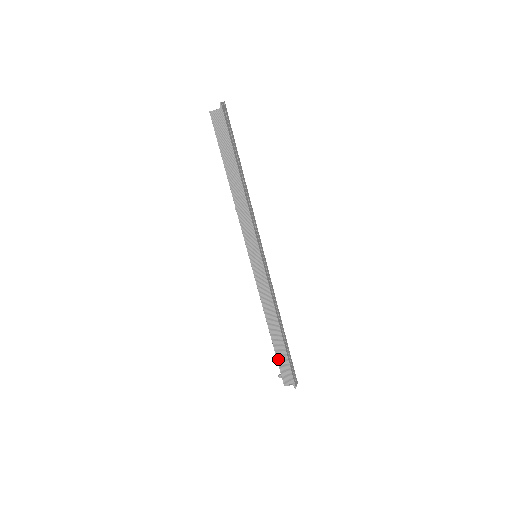
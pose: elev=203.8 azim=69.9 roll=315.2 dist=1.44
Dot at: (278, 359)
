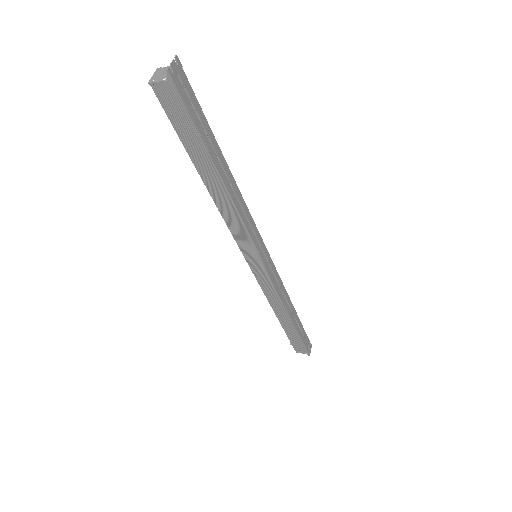
Dot at: (289, 337)
